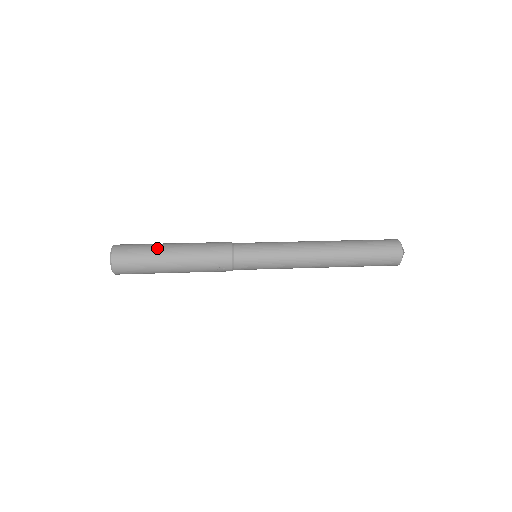
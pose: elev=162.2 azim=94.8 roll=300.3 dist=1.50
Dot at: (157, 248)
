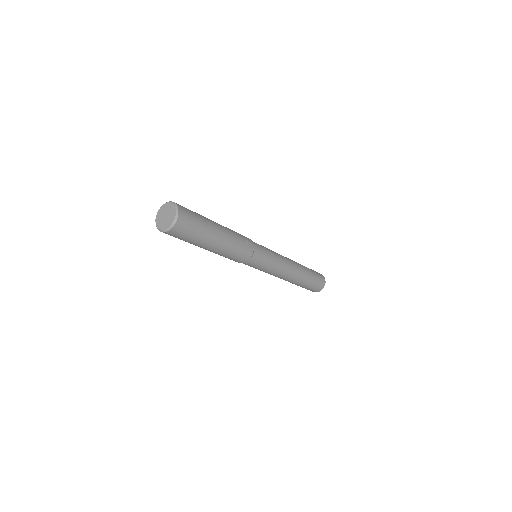
Dot at: occluded
